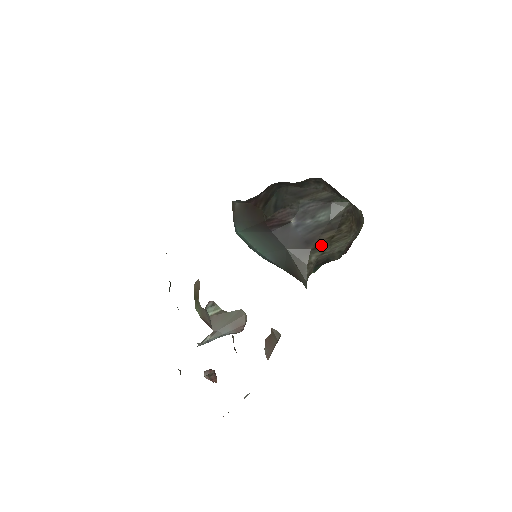
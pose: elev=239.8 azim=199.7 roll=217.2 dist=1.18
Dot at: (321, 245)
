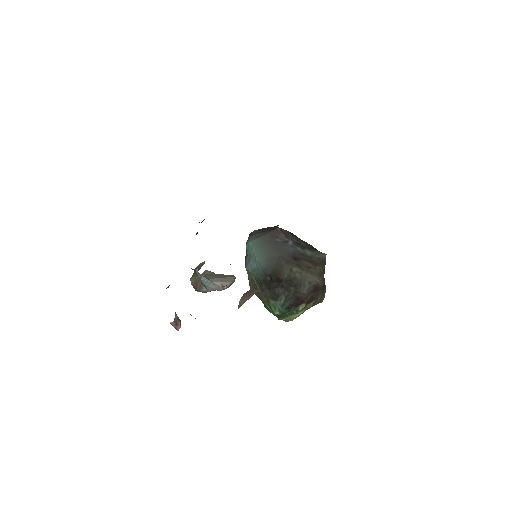
Dot at: (302, 266)
